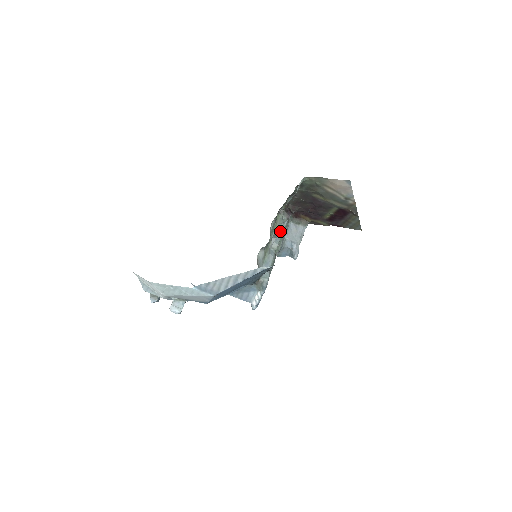
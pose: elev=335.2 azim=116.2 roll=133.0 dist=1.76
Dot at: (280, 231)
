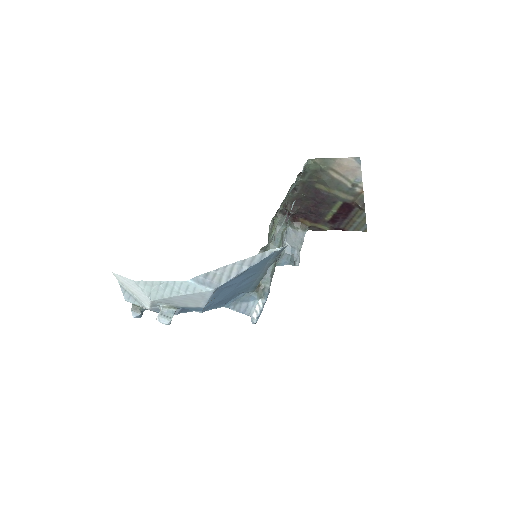
Dot at: (279, 234)
